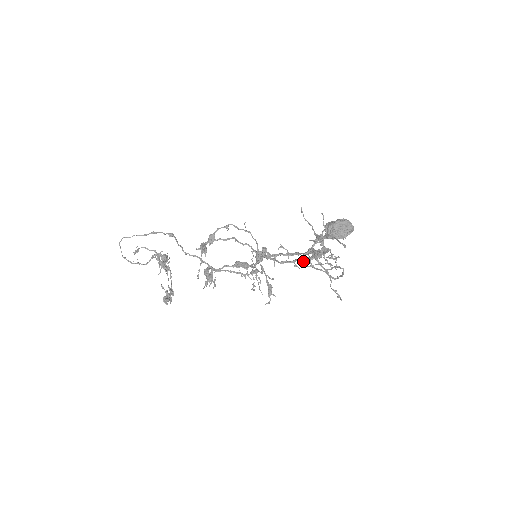
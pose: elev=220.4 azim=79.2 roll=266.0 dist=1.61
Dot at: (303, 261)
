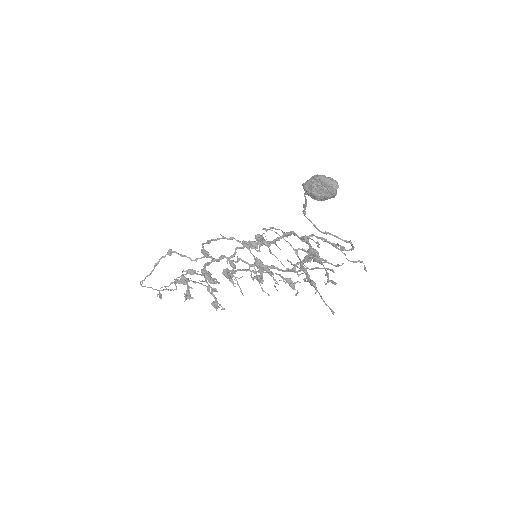
Dot at: (303, 263)
